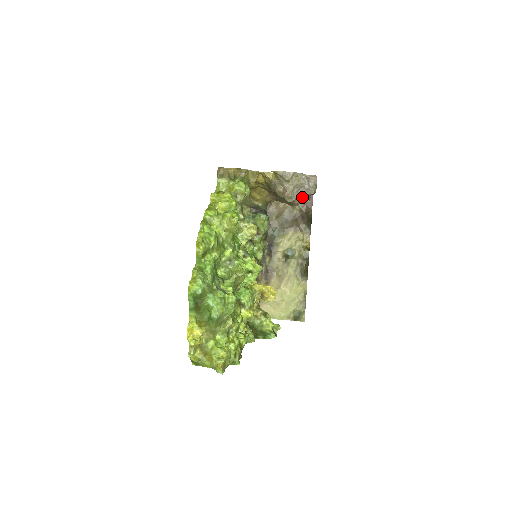
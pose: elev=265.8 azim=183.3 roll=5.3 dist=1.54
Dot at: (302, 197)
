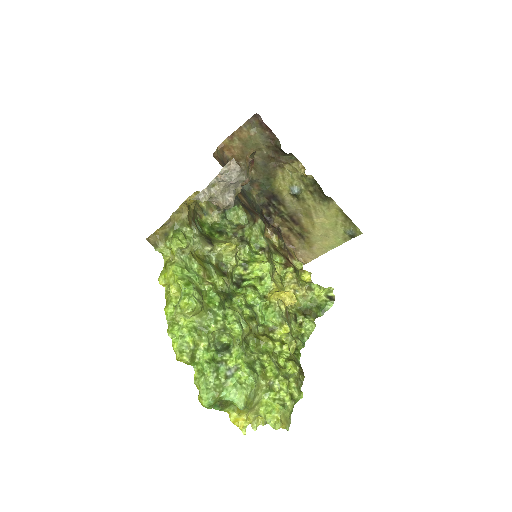
Dot at: occluded
